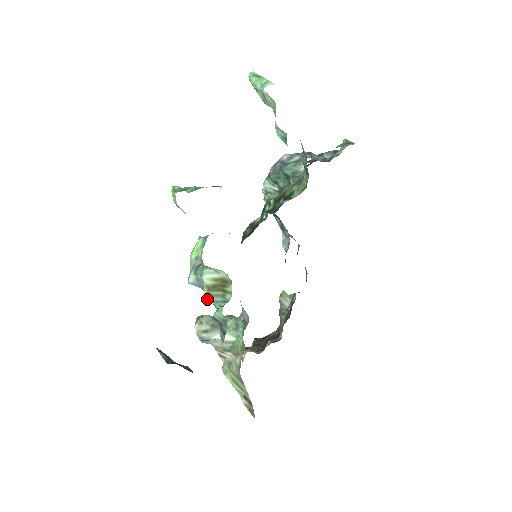
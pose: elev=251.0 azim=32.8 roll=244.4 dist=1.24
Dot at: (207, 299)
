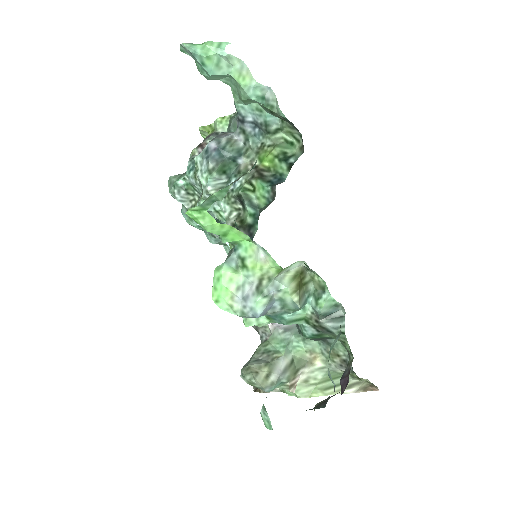
Dot at: (301, 305)
